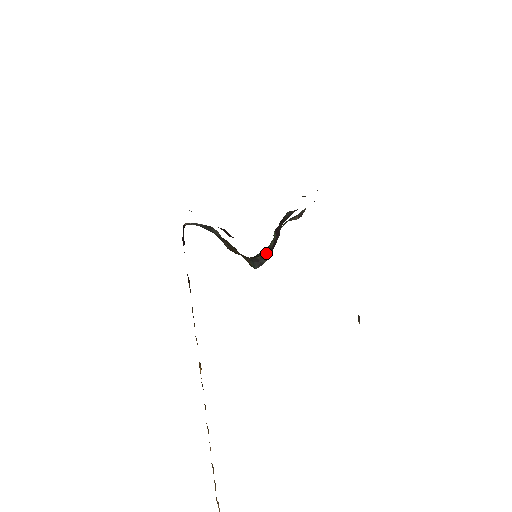
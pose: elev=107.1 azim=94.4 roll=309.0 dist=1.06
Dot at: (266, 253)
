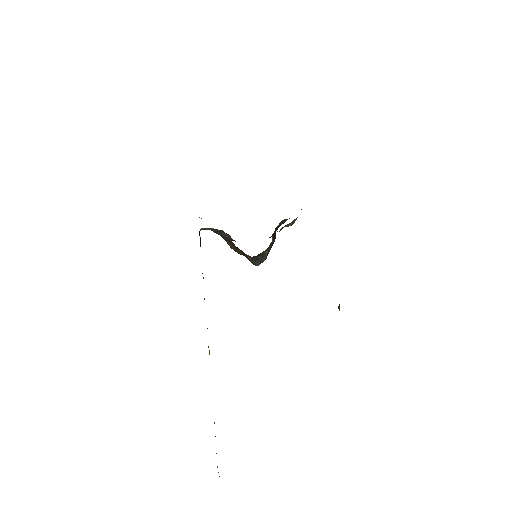
Dot at: (266, 253)
